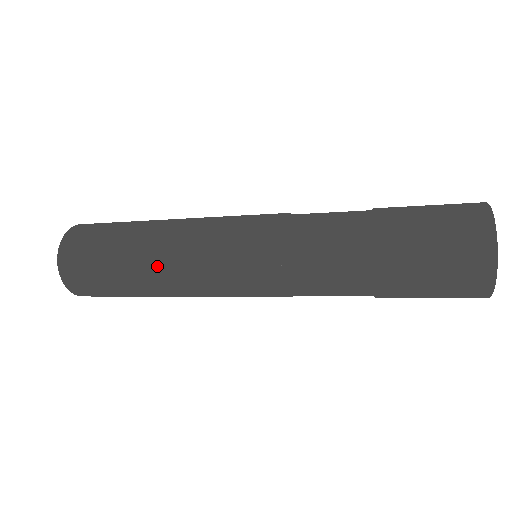
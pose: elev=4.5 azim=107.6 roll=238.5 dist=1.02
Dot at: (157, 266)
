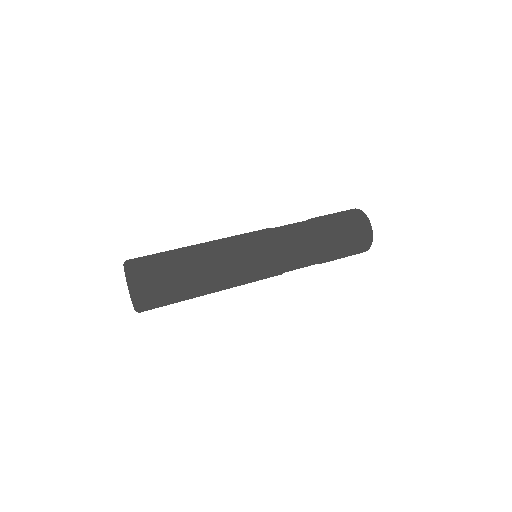
Dot at: (213, 292)
